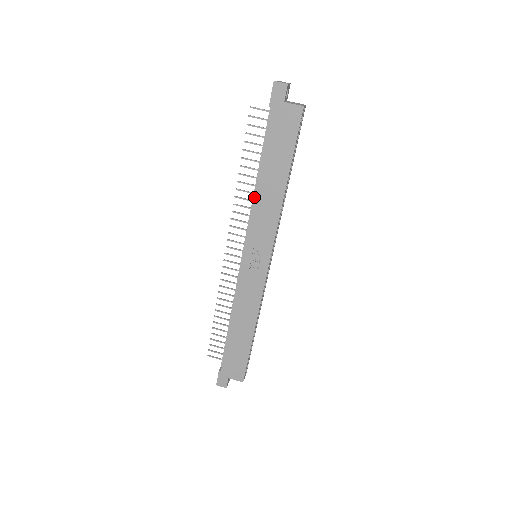
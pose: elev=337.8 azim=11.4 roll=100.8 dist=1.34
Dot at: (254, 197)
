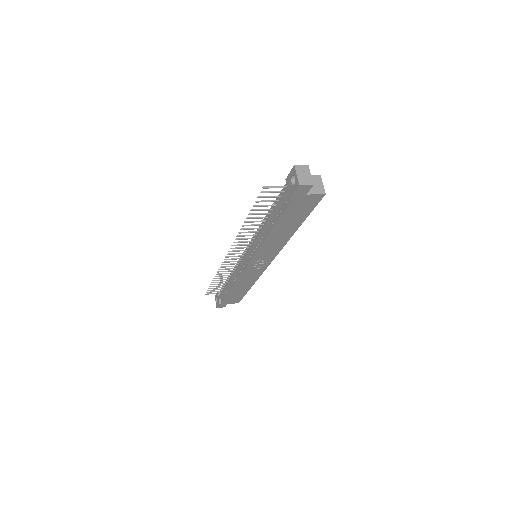
Dot at: (264, 241)
